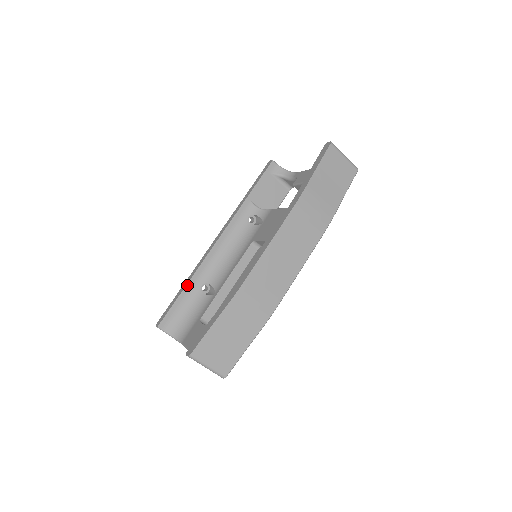
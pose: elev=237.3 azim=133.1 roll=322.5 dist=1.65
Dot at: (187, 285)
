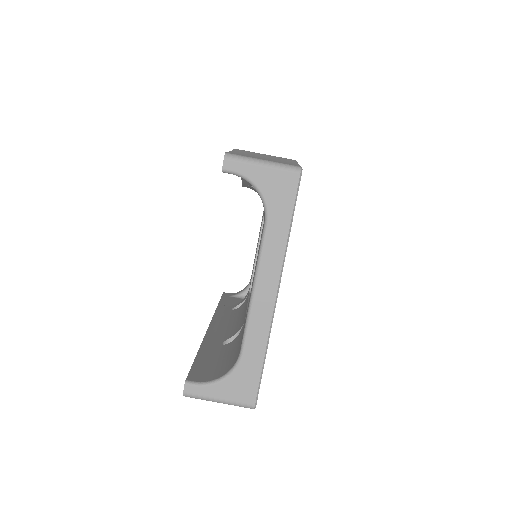
Dot at: (201, 348)
